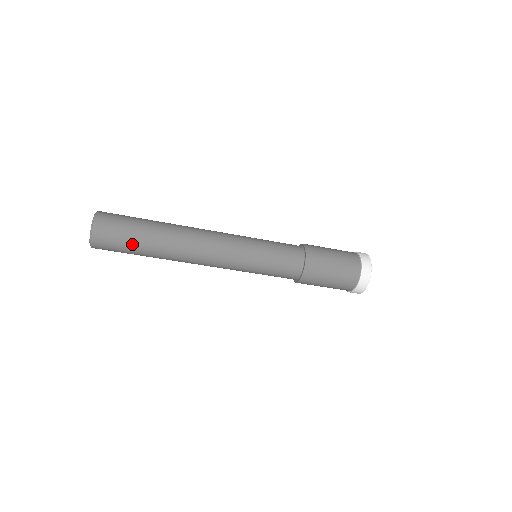
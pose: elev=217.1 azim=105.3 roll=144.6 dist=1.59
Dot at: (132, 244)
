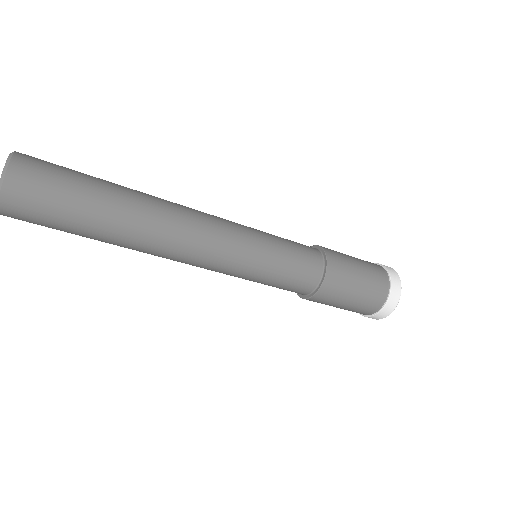
Dot at: (78, 199)
